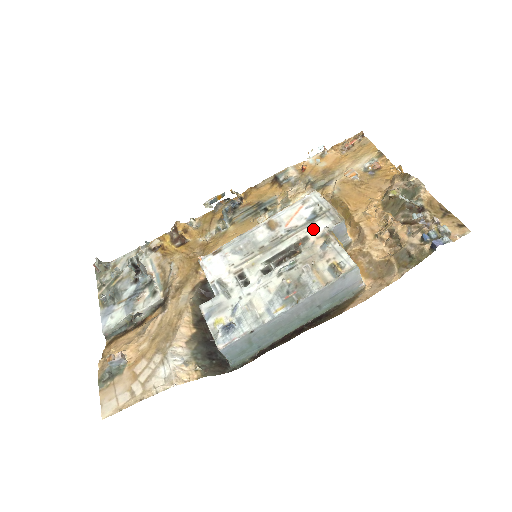
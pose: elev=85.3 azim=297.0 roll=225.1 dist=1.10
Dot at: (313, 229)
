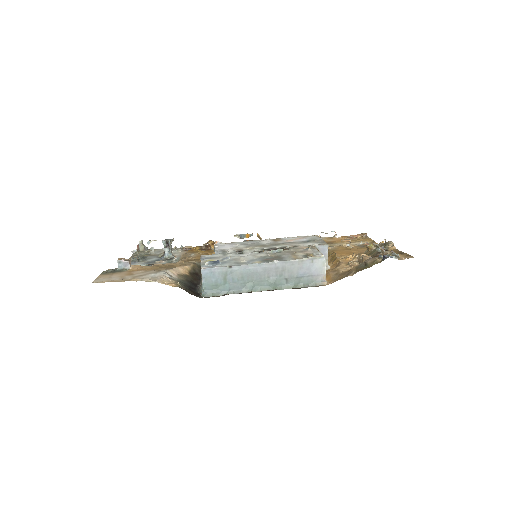
Dot at: (304, 244)
